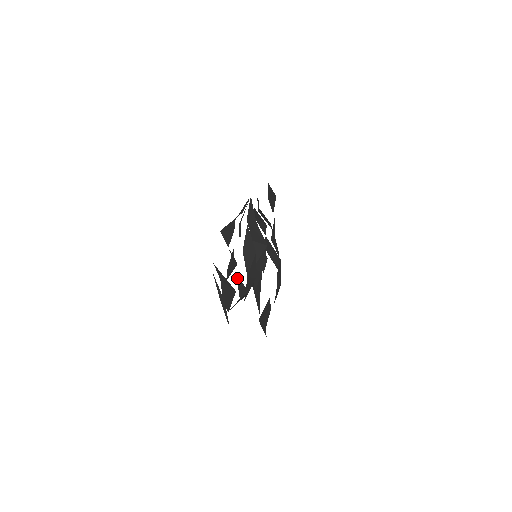
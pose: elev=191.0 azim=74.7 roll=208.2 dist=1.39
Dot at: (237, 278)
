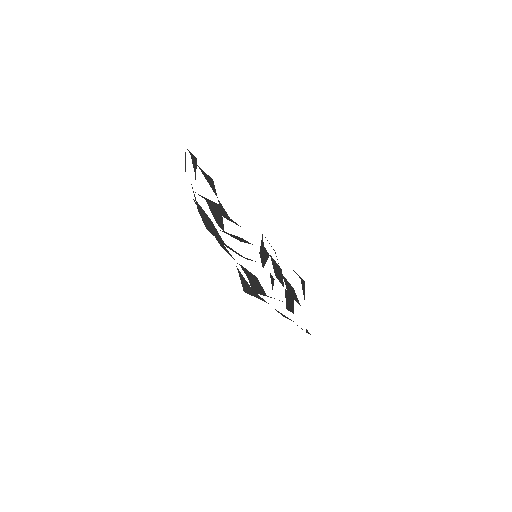
Dot at: (224, 231)
